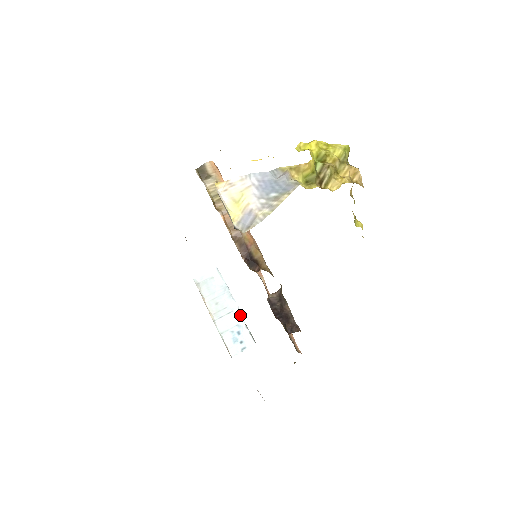
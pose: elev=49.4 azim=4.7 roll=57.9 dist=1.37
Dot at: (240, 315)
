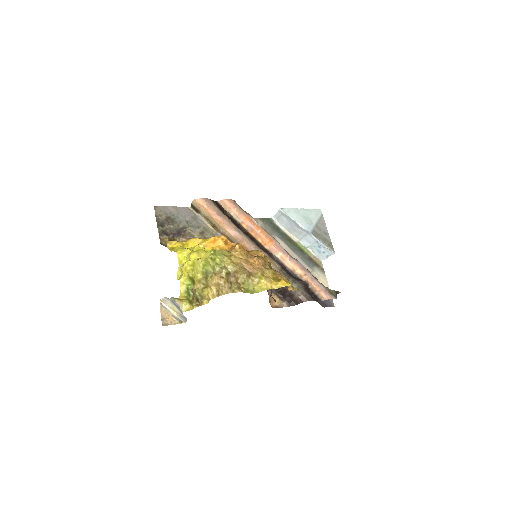
Dot at: (314, 236)
